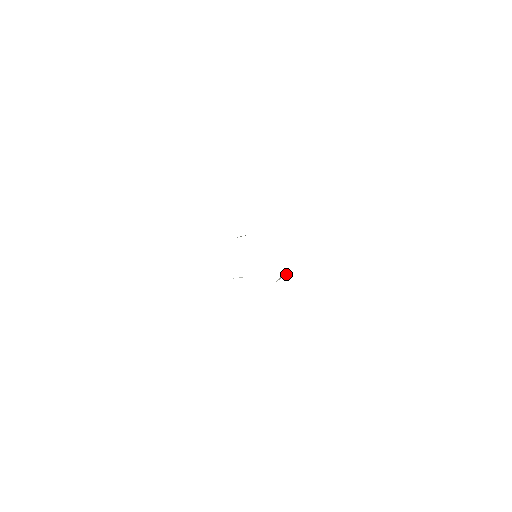
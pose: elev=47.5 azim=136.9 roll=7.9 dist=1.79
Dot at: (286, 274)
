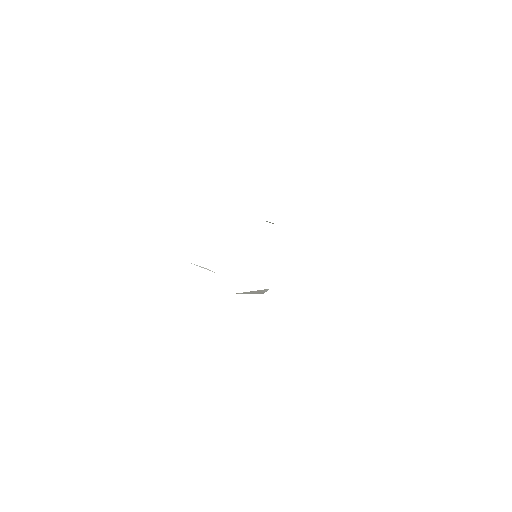
Dot at: (260, 292)
